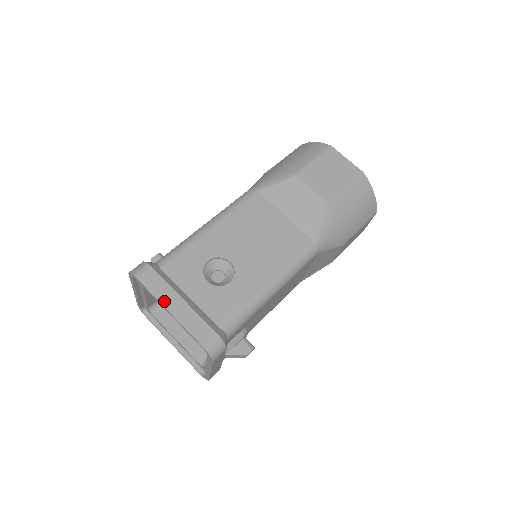
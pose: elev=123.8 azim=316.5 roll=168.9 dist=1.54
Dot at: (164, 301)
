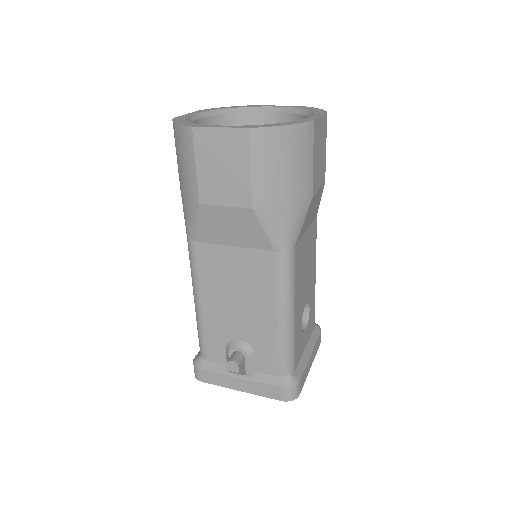
Dot at: occluded
